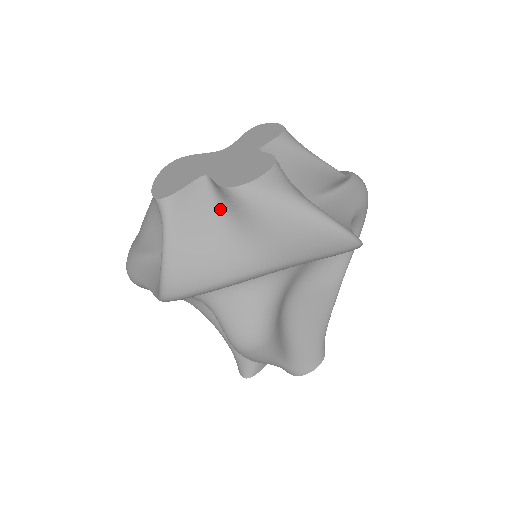
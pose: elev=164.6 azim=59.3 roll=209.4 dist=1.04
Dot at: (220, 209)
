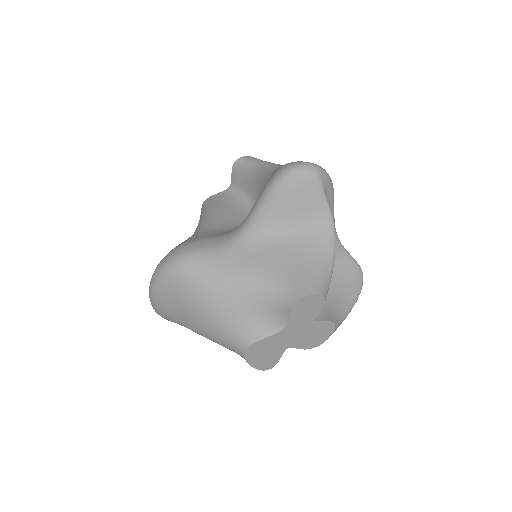
Dot at: occluded
